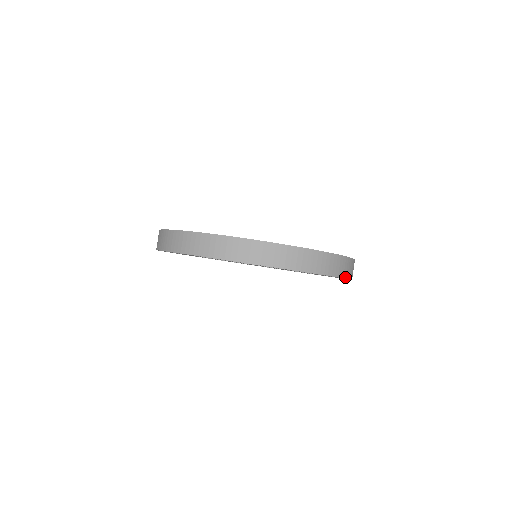
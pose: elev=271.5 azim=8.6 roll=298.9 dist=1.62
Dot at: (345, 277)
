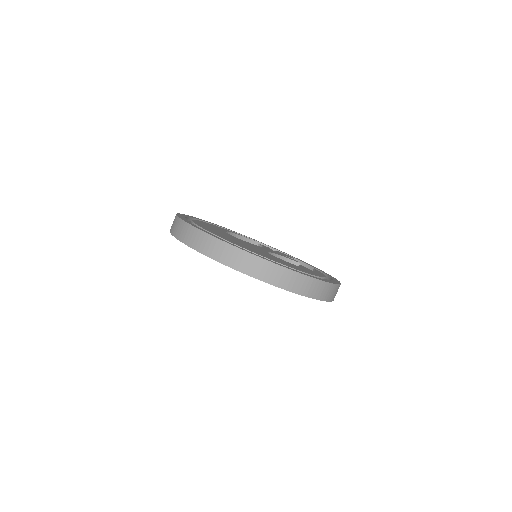
Dot at: occluded
